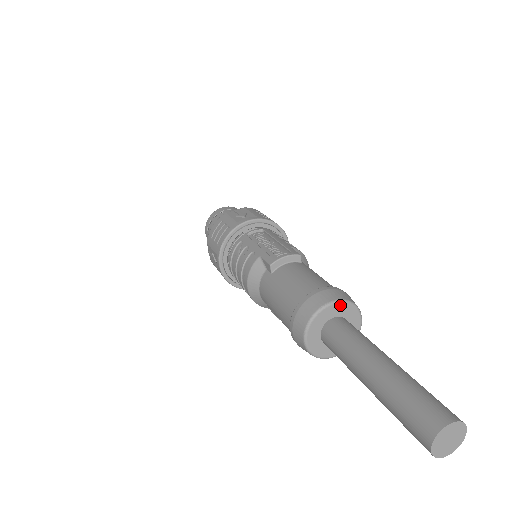
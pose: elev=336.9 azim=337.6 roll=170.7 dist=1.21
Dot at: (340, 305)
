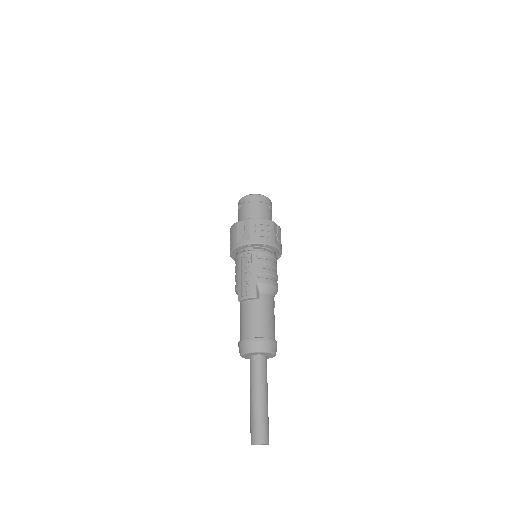
Dot at: (255, 353)
